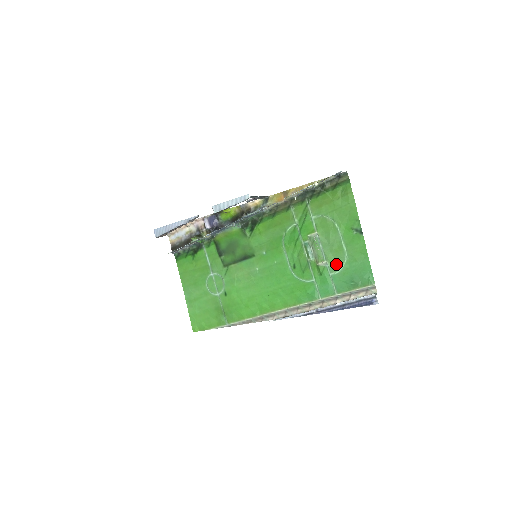
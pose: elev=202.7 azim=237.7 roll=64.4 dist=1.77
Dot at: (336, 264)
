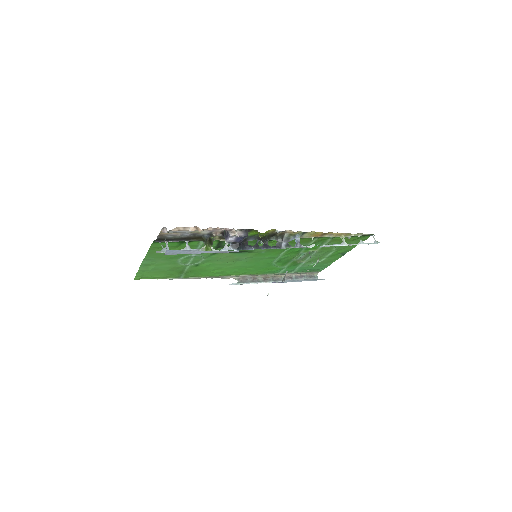
Dot at: (310, 263)
